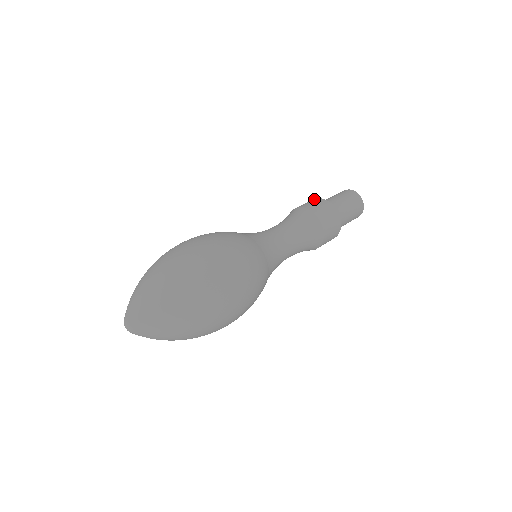
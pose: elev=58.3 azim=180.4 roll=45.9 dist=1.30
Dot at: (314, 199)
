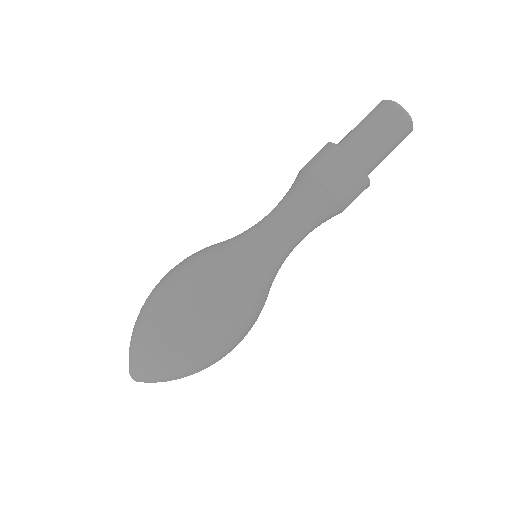
Dot at: occluded
